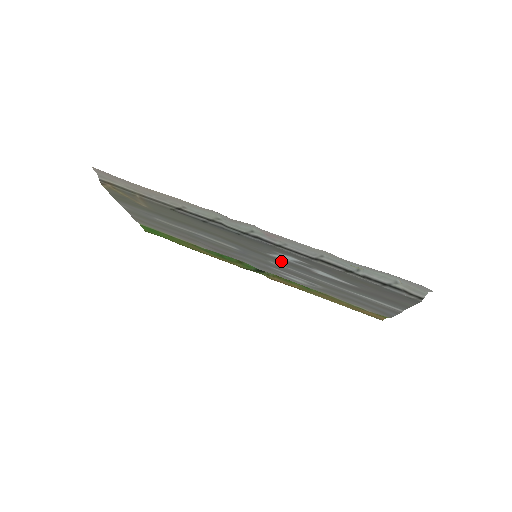
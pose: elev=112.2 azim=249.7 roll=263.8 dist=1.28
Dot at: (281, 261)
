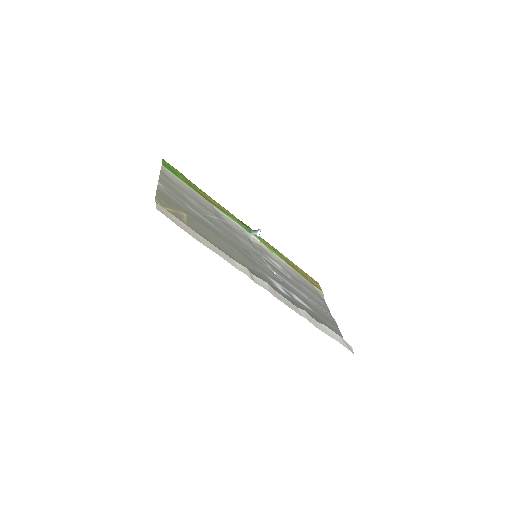
Dot at: (273, 277)
